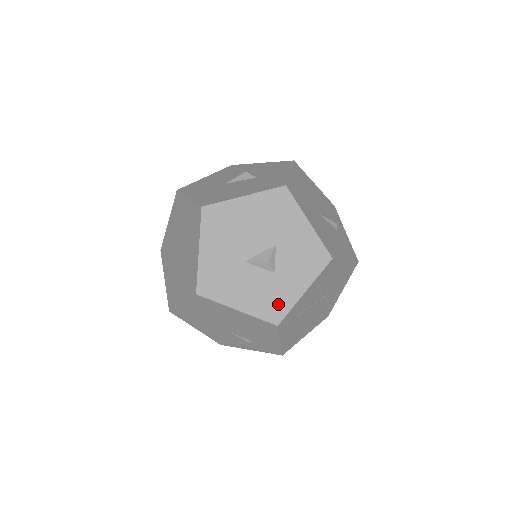
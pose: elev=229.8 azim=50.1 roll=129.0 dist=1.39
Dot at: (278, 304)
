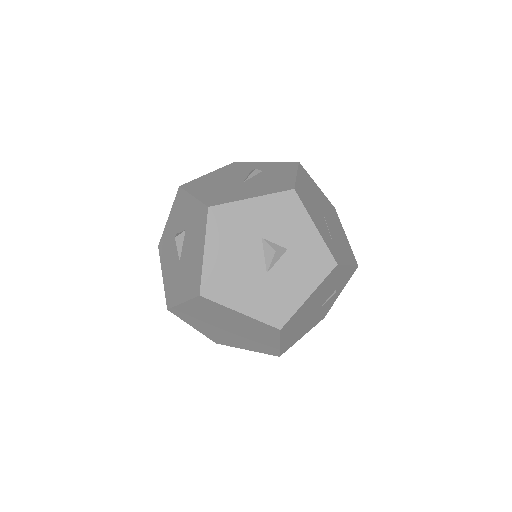
Dot at: (318, 257)
